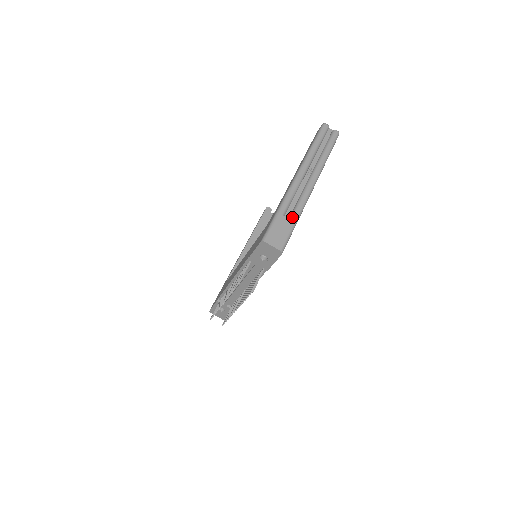
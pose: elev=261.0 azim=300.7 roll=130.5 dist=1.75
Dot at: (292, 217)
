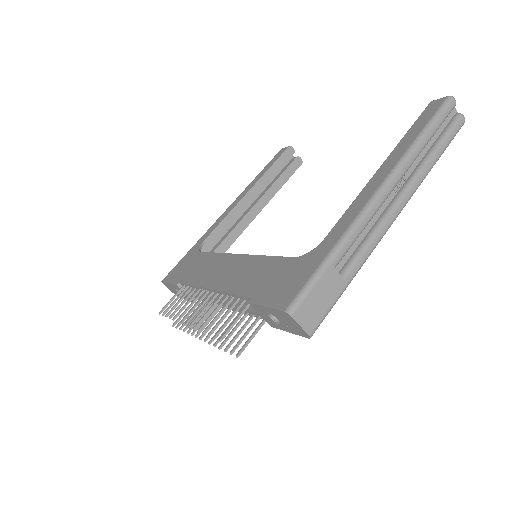
Dot at: (347, 273)
